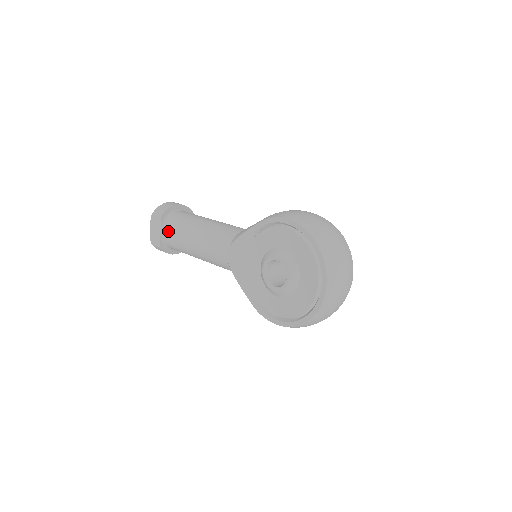
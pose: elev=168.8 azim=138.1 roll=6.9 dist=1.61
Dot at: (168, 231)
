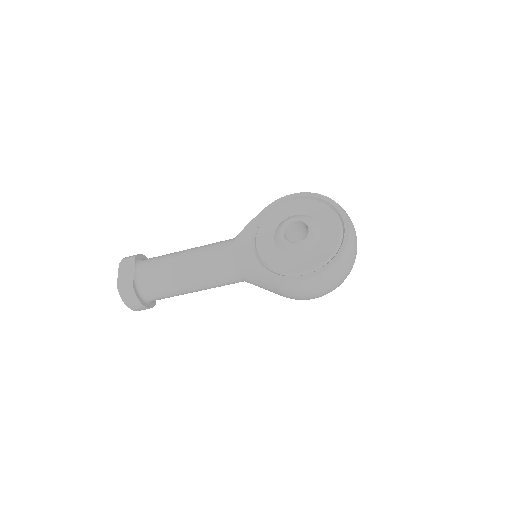
Dot at: (146, 266)
